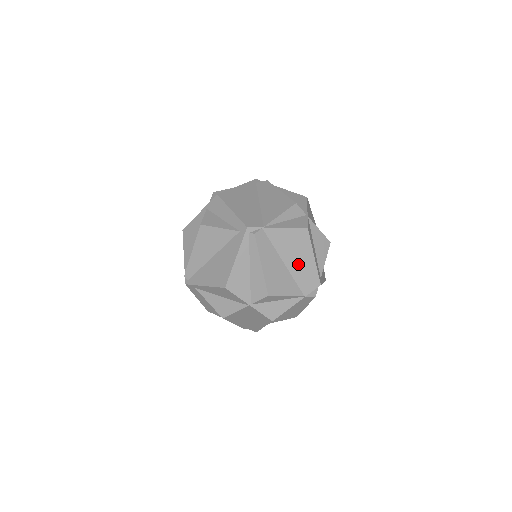
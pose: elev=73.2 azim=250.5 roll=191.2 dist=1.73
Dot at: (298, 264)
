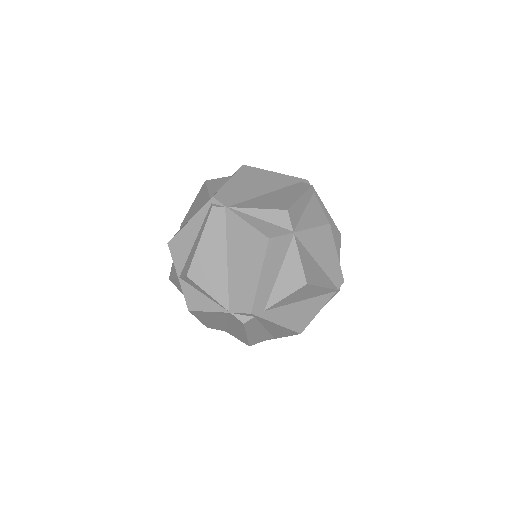
Dot at: (240, 271)
